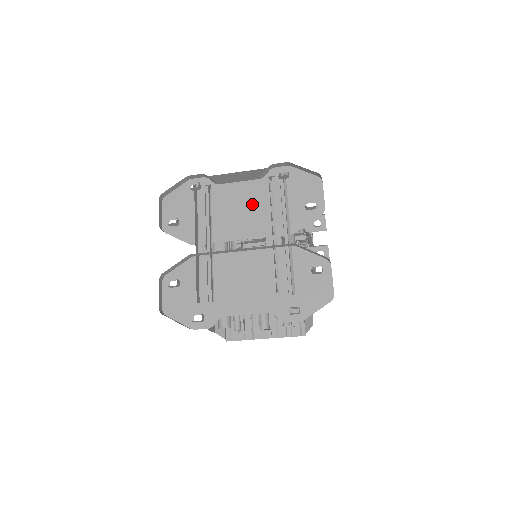
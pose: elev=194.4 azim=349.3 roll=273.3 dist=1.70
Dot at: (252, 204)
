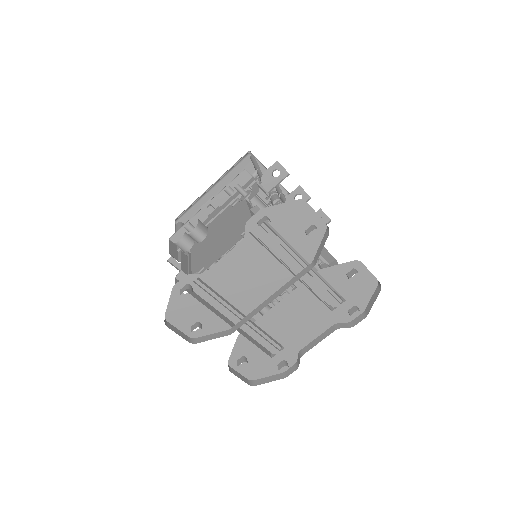
Dot at: (254, 265)
